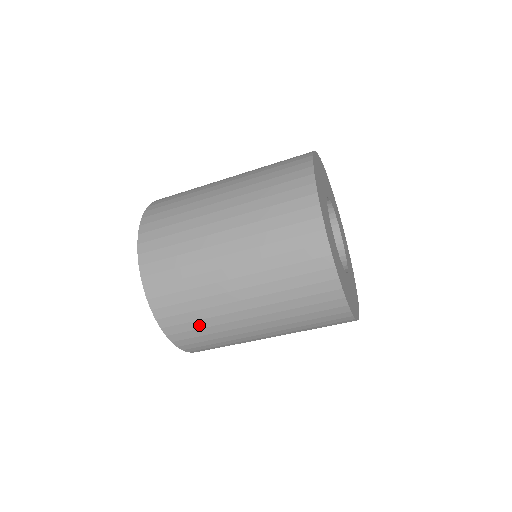
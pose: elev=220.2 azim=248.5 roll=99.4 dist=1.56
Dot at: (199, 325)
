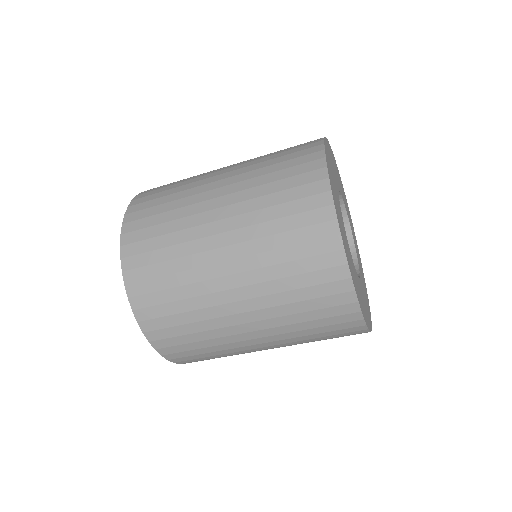
Dot at: occluded
